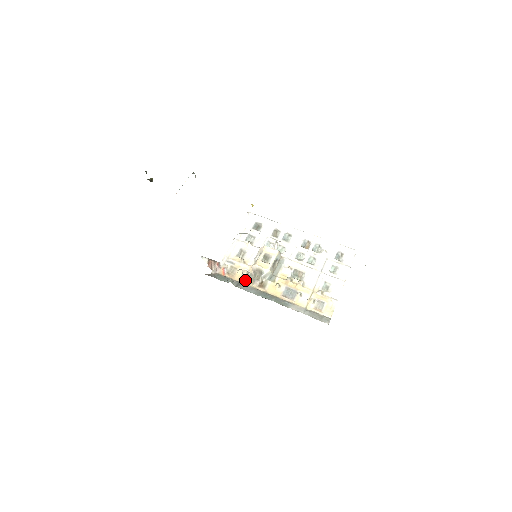
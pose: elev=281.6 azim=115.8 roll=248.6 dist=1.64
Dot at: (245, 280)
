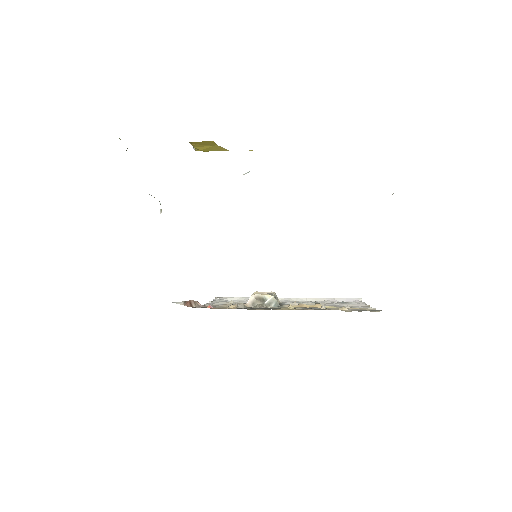
Dot at: occluded
